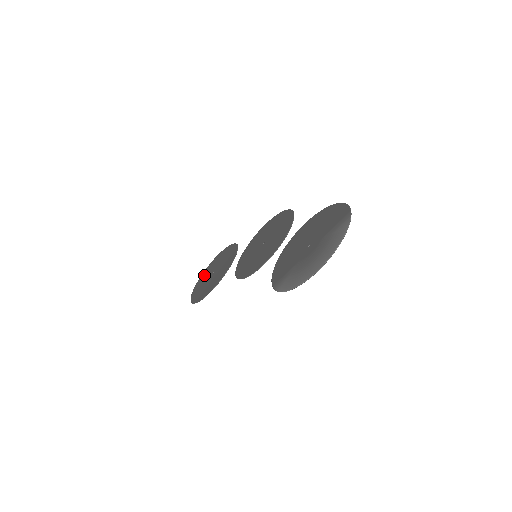
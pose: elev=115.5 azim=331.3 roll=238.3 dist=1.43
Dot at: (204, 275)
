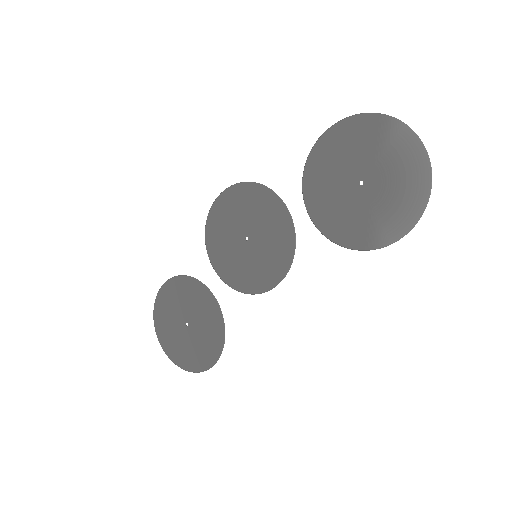
Dot at: (168, 339)
